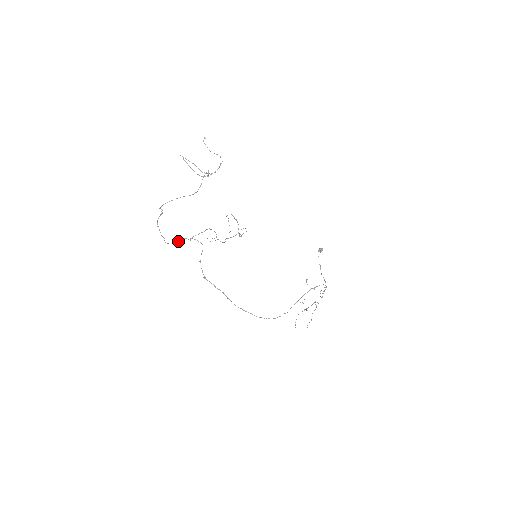
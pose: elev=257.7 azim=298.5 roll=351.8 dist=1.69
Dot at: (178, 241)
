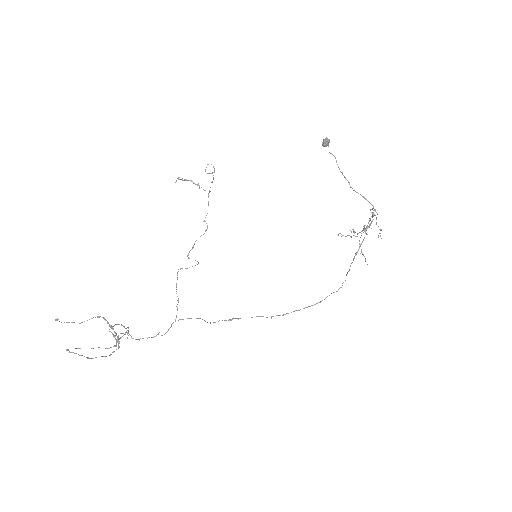
Dot at: occluded
